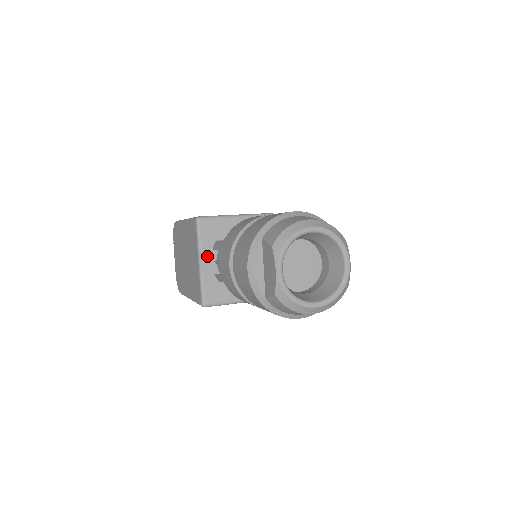
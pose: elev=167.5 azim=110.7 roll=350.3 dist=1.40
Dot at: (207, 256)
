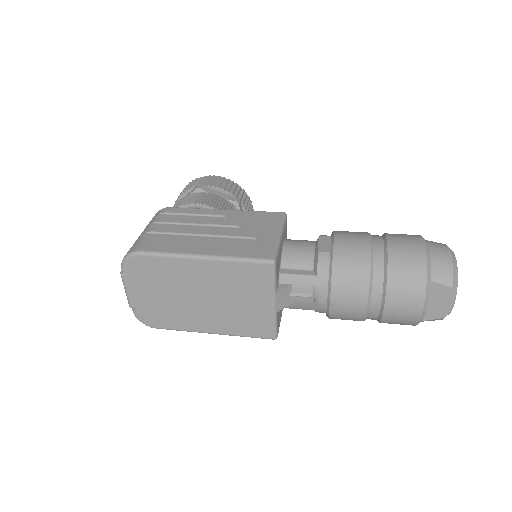
Dot at: (283, 294)
